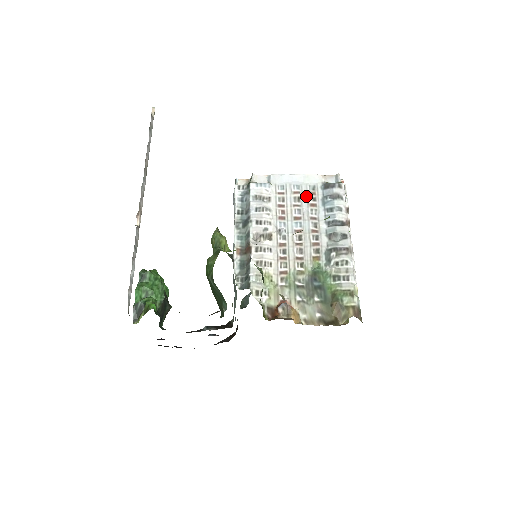
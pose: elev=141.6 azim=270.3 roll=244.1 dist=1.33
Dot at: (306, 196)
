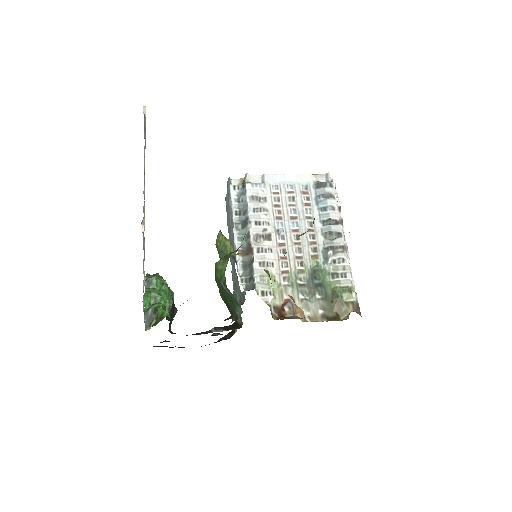
Dot at: (300, 196)
